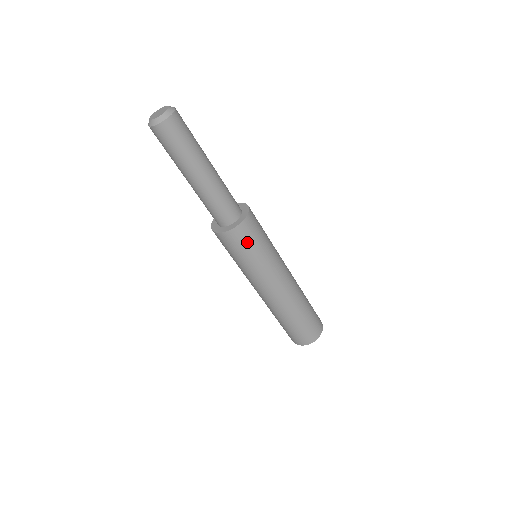
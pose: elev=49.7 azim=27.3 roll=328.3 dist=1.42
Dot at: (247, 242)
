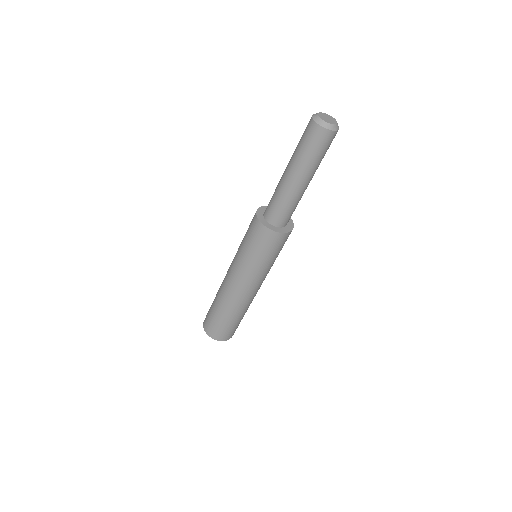
Dot at: (261, 244)
